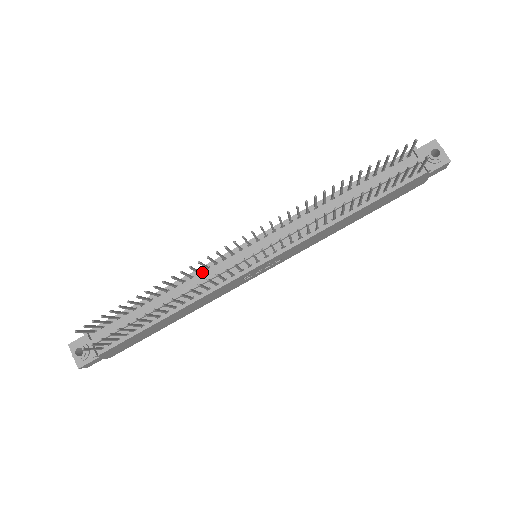
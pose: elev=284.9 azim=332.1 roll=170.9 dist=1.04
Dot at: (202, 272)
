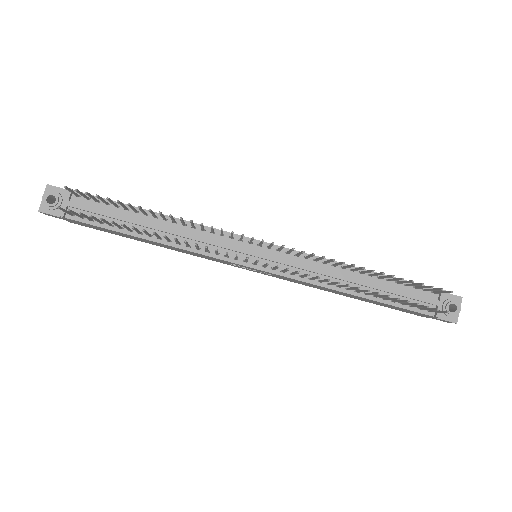
Dot at: (205, 231)
